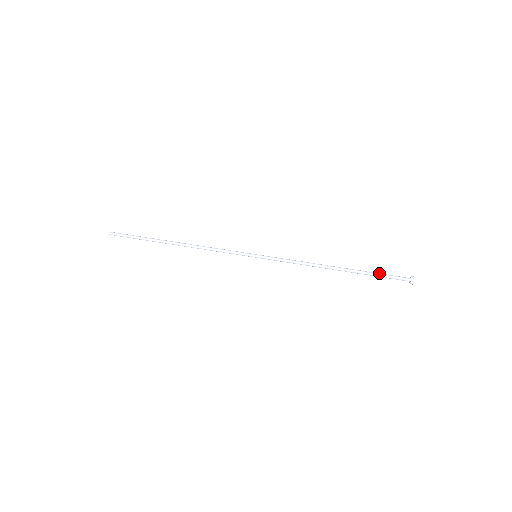
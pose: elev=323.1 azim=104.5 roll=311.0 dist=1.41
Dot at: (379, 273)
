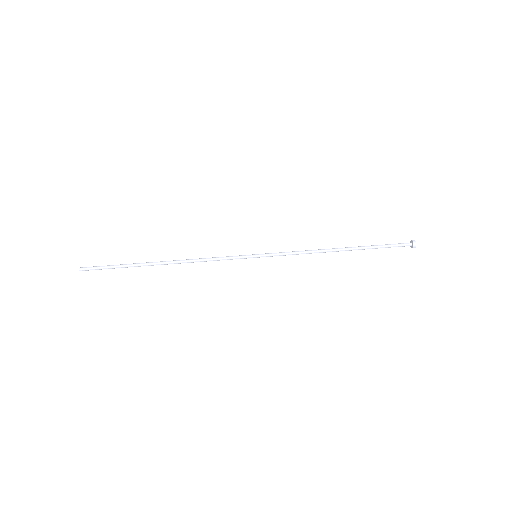
Dot at: (382, 246)
